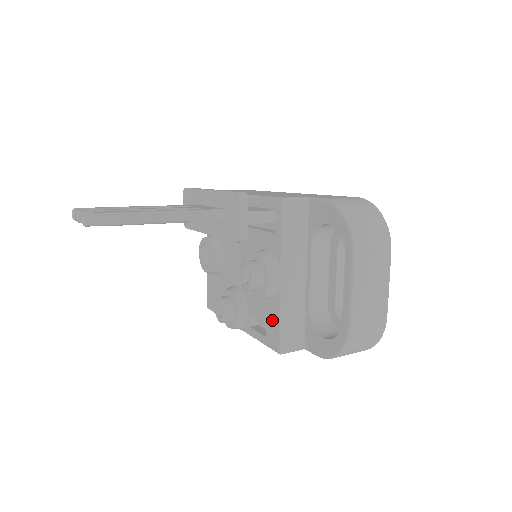
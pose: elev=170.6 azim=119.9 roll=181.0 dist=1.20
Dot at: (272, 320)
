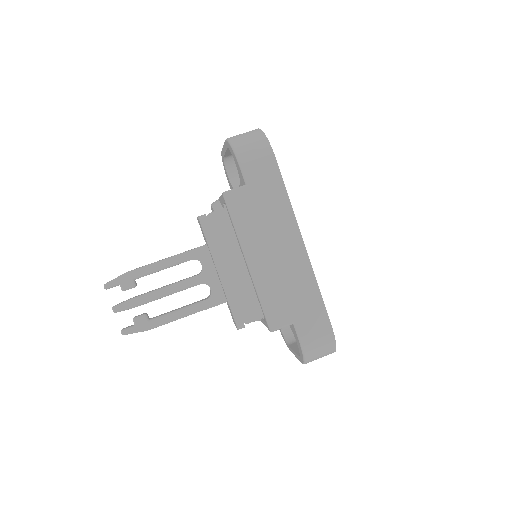
Dot at: occluded
